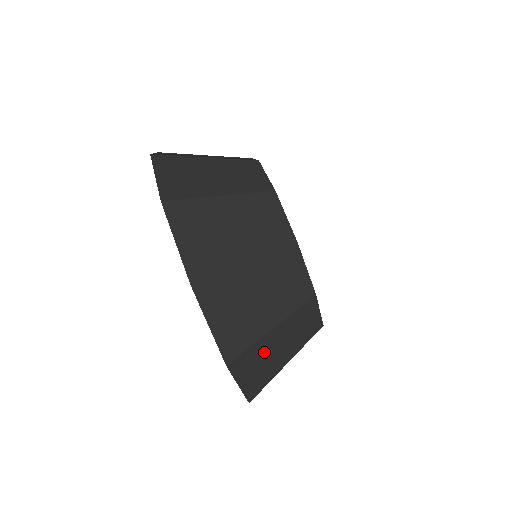
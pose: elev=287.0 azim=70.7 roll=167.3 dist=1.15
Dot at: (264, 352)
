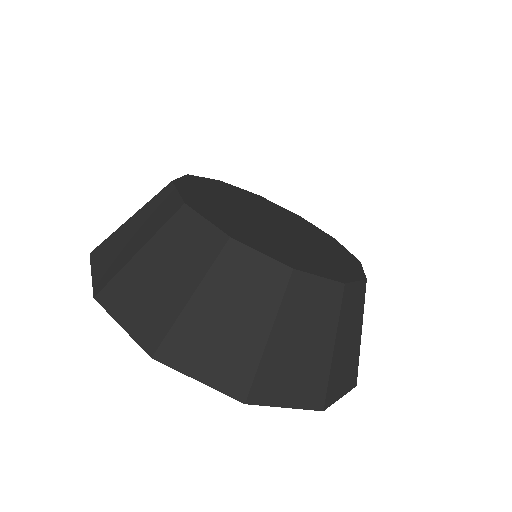
Dot at: occluded
